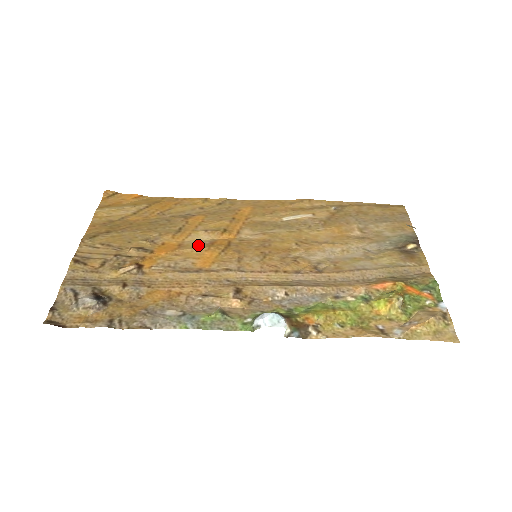
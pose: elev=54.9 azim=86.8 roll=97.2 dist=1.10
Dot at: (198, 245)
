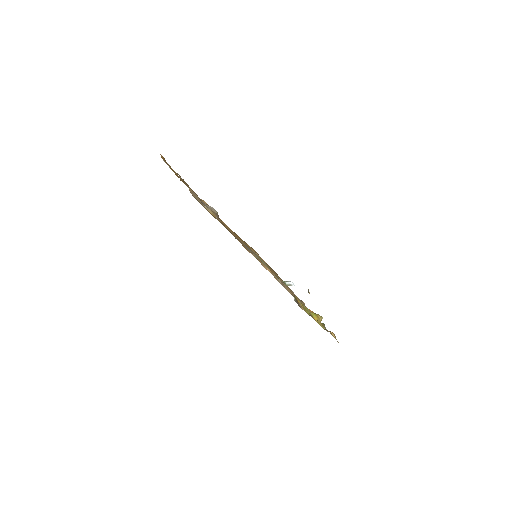
Dot at: occluded
